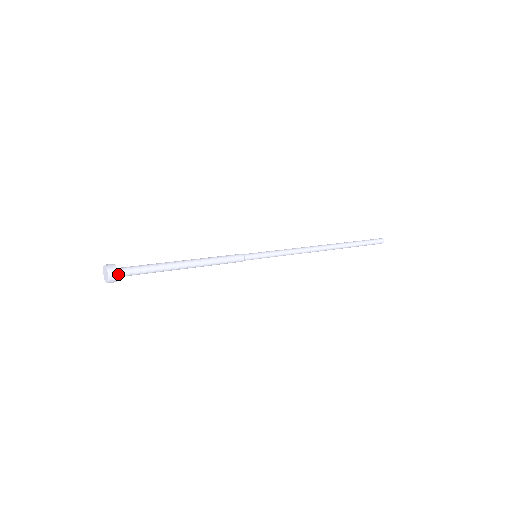
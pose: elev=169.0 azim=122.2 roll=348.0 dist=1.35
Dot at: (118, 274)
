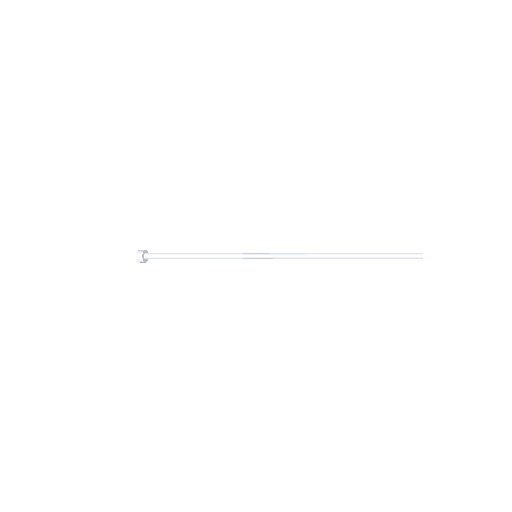
Dot at: (145, 258)
